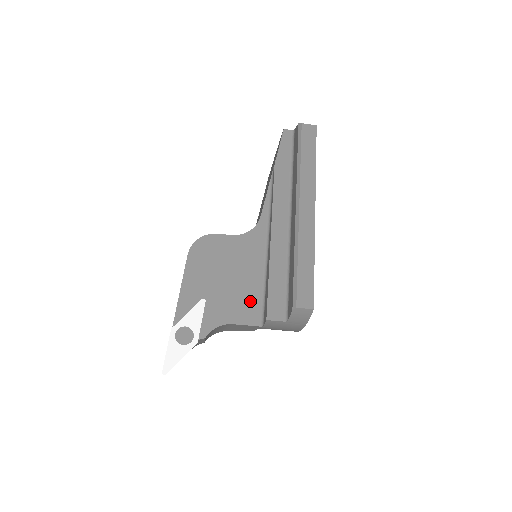
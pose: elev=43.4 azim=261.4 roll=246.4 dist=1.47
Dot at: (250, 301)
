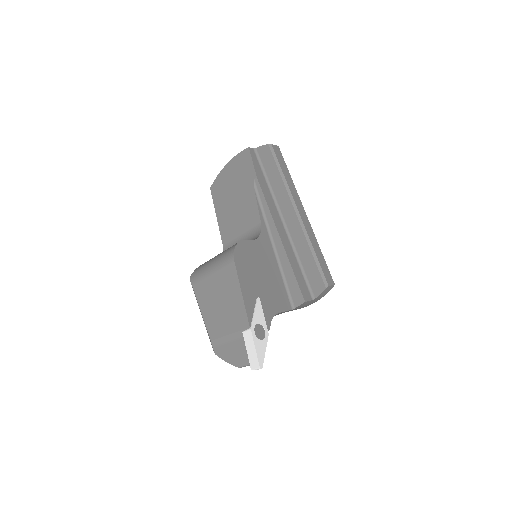
Dot at: (280, 292)
